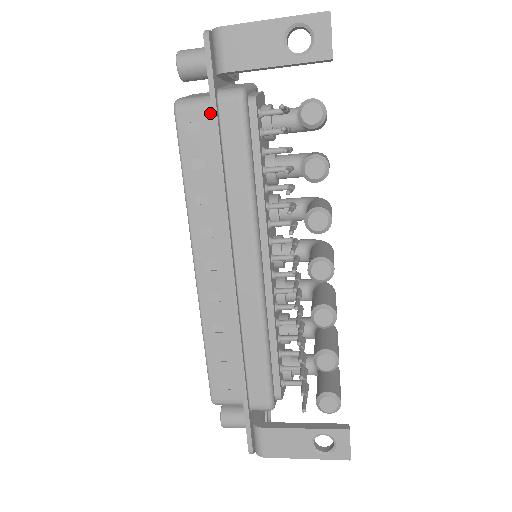
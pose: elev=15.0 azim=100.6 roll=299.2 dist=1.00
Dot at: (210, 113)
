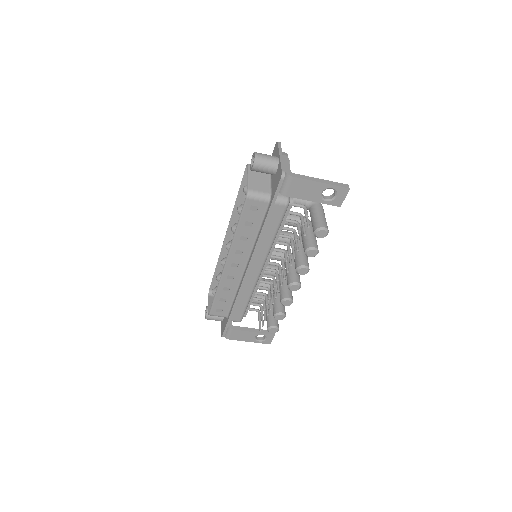
Dot at: (266, 205)
